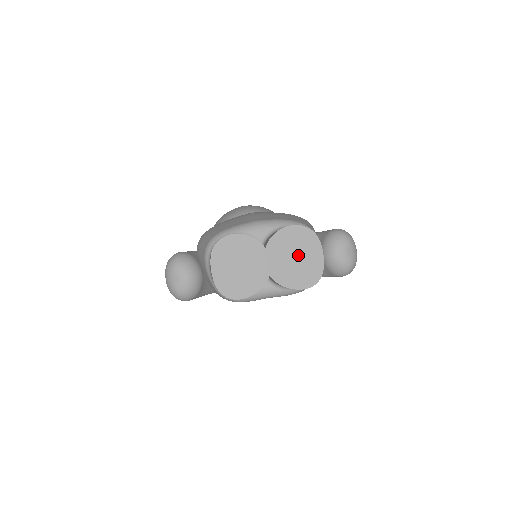
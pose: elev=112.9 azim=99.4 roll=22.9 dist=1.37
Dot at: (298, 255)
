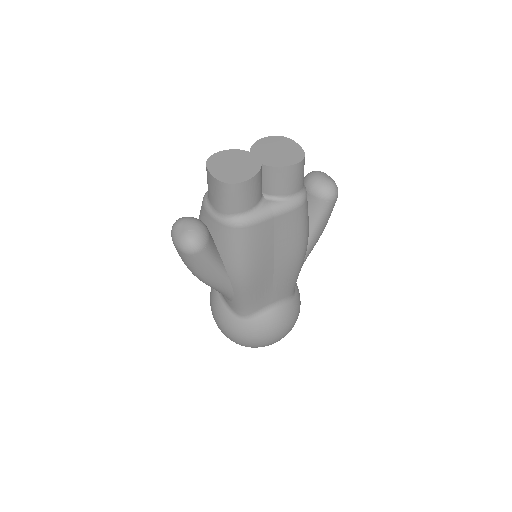
Dot at: (279, 149)
